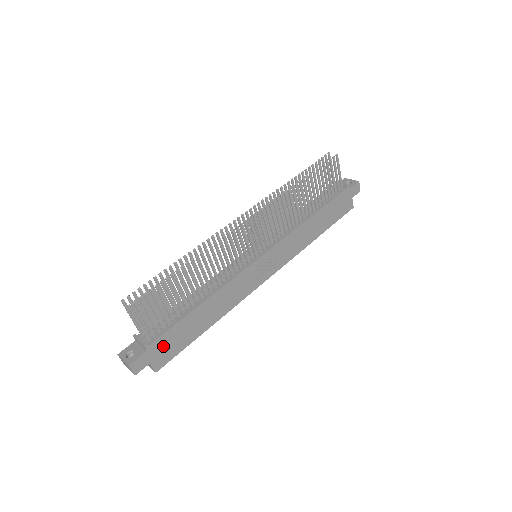
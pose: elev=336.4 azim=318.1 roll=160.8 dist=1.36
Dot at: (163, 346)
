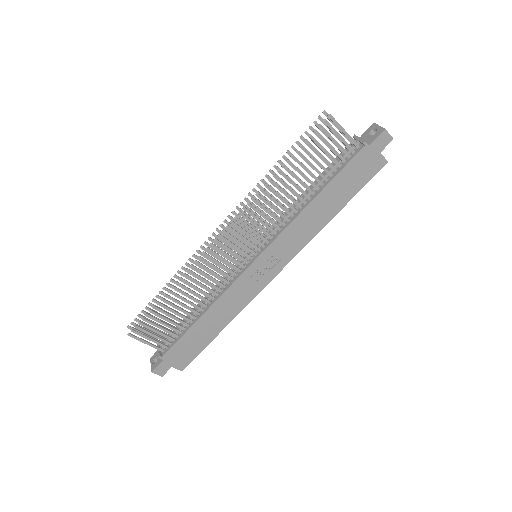
Dot at: (178, 354)
